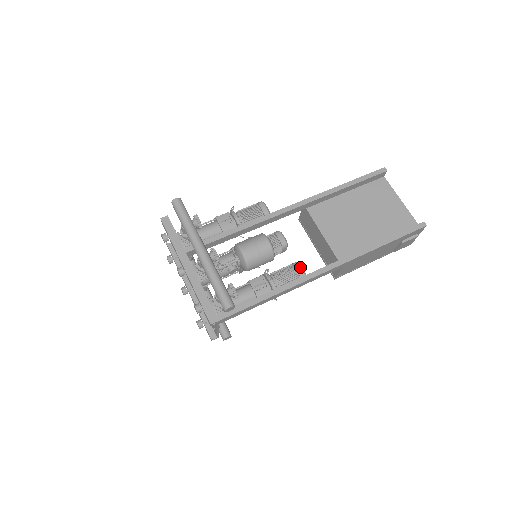
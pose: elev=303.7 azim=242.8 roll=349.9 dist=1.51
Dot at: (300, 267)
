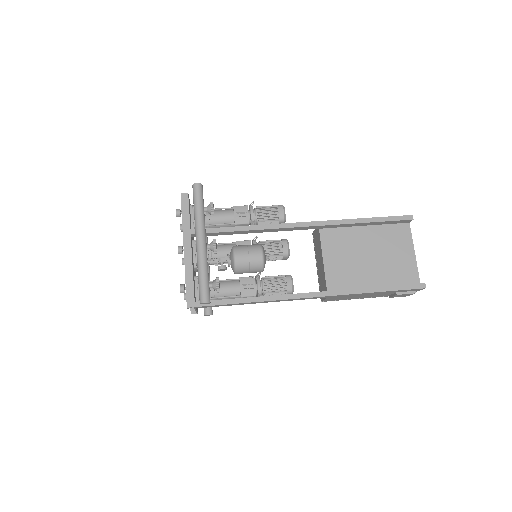
Dot at: (291, 281)
